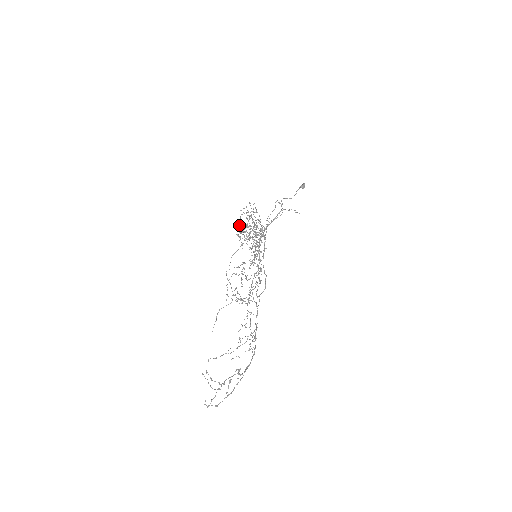
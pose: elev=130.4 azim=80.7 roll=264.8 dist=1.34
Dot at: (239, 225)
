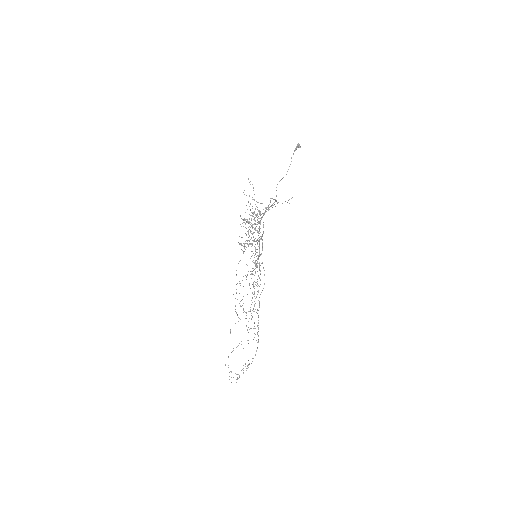
Dot at: occluded
